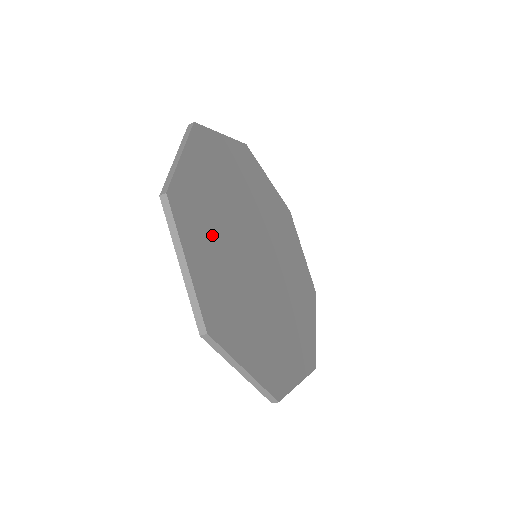
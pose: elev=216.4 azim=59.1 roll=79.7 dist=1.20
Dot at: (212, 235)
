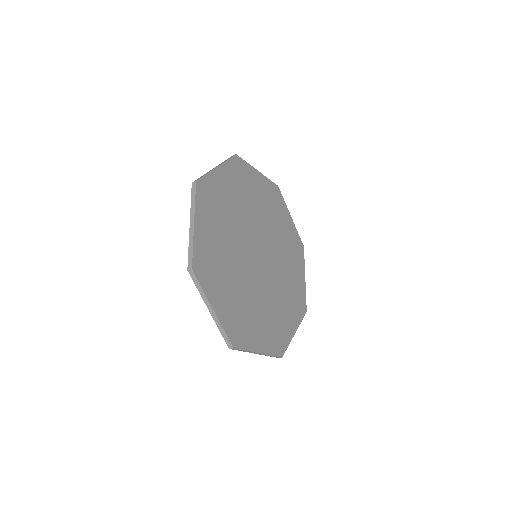
Dot at: (225, 273)
